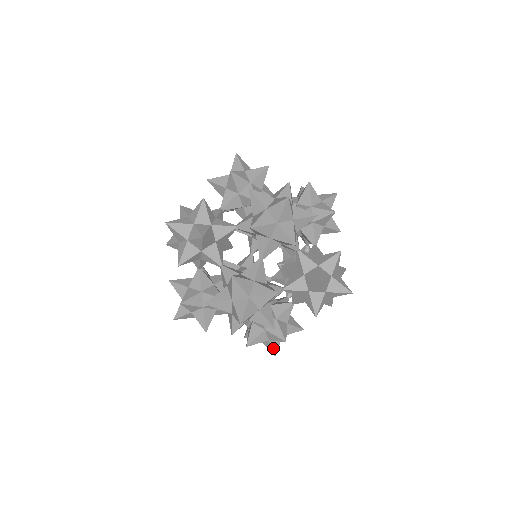
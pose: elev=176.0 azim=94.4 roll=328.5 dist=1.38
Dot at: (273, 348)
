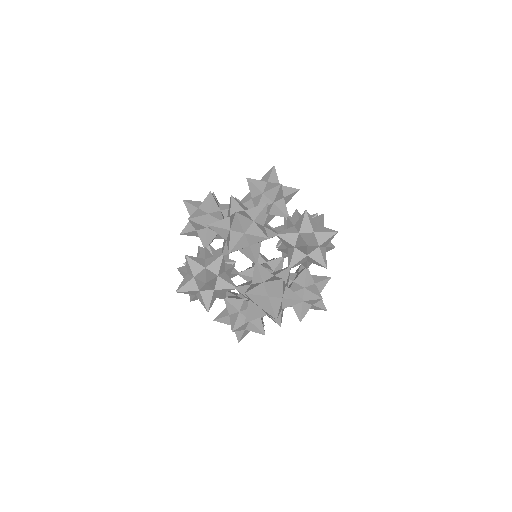
Dot at: (273, 308)
